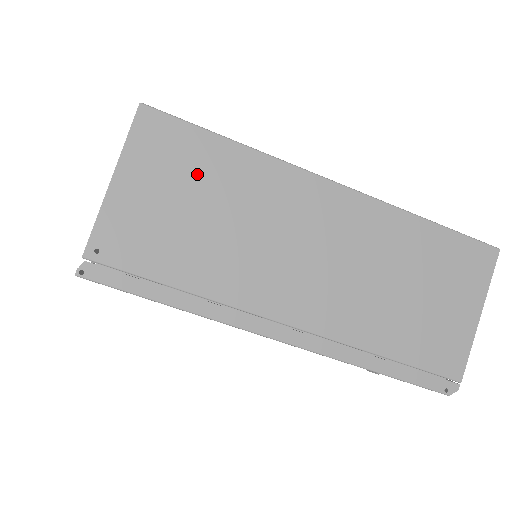
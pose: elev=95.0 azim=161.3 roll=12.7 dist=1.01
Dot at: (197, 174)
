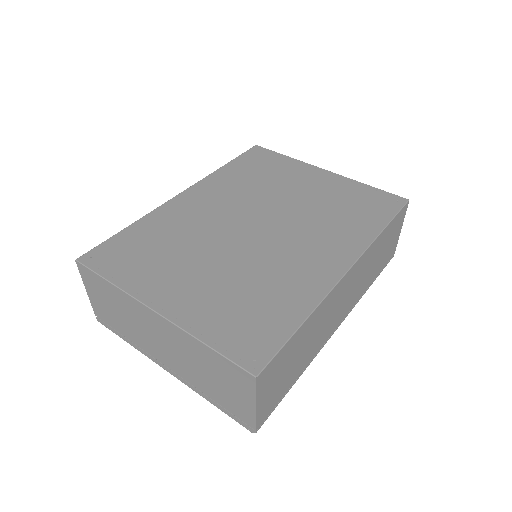
Dot at: (106, 294)
